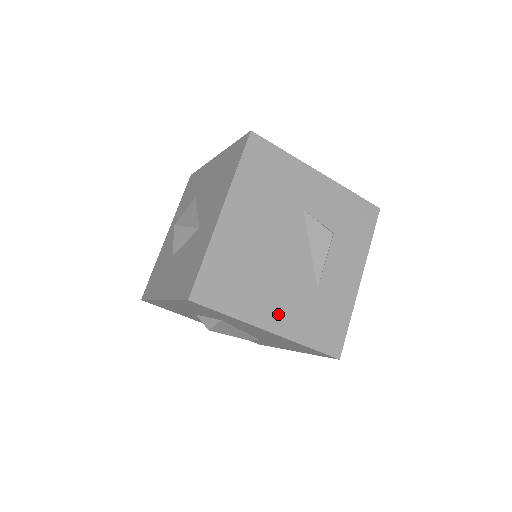
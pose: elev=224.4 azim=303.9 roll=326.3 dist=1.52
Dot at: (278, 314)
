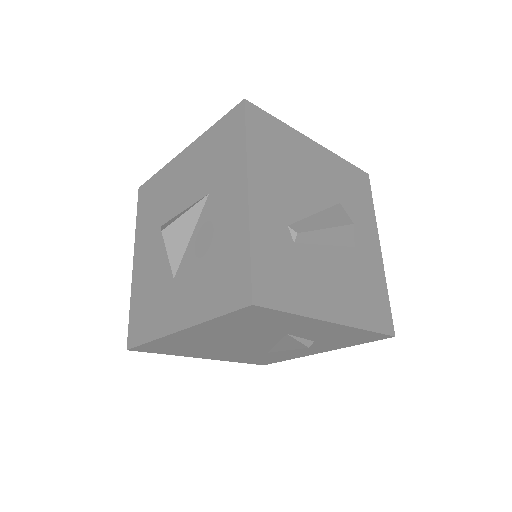
Dot at: (216, 356)
